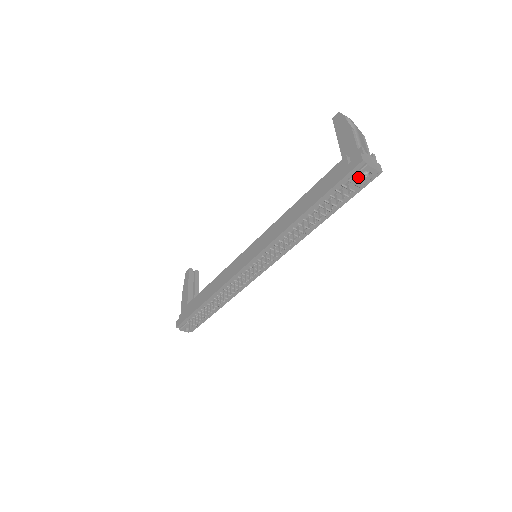
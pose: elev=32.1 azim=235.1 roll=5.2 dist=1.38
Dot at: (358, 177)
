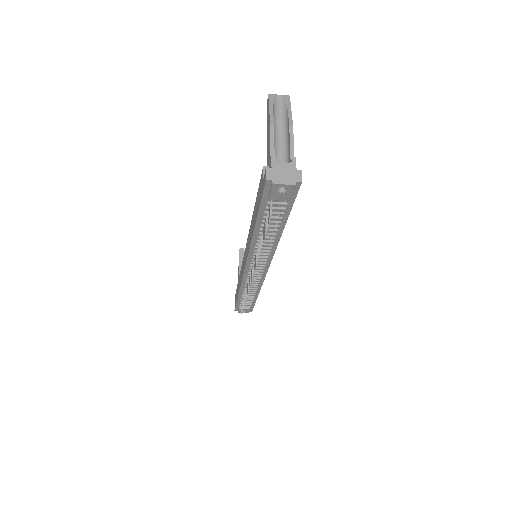
Dot at: (275, 194)
